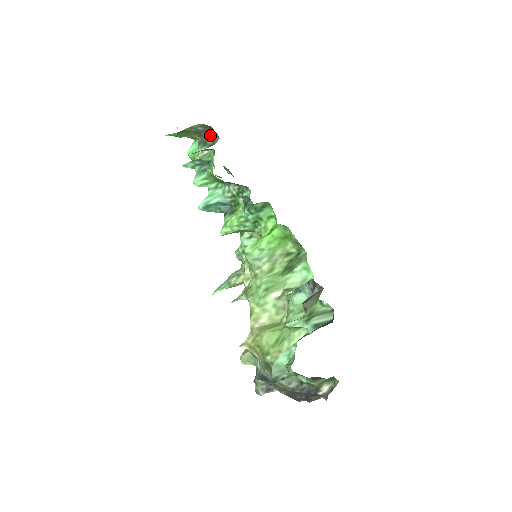
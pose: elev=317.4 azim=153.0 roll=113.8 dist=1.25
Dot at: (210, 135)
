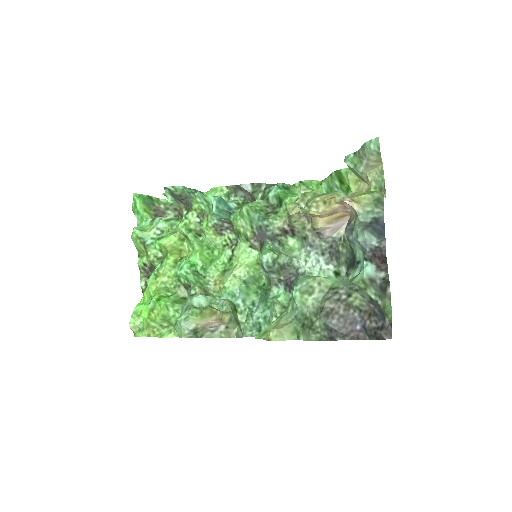
Dot at: occluded
